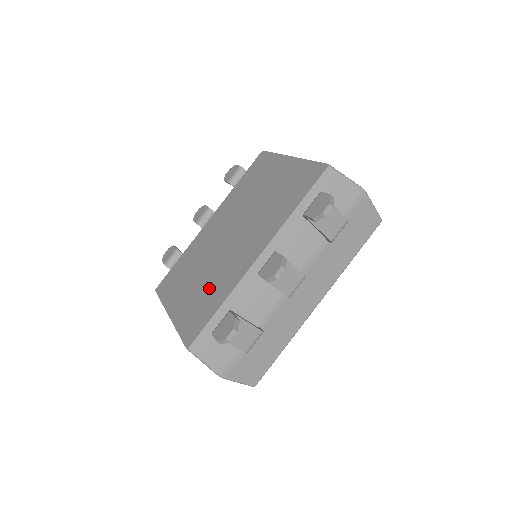
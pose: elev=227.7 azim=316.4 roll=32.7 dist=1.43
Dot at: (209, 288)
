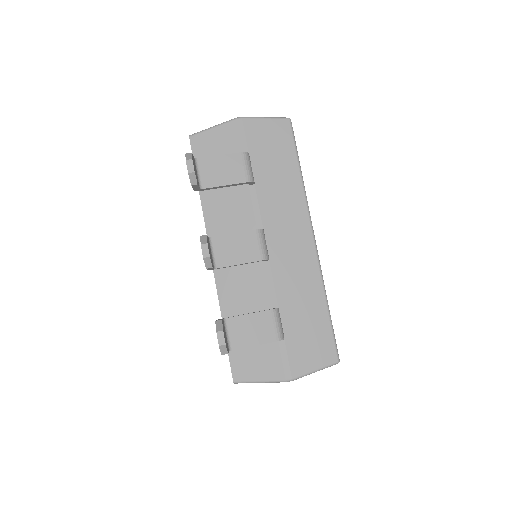
Dot at: occluded
